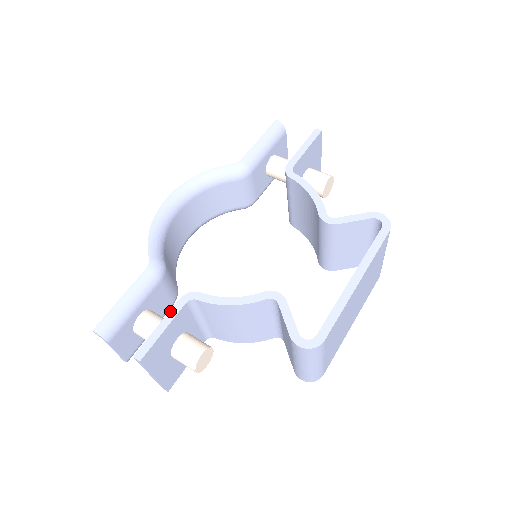
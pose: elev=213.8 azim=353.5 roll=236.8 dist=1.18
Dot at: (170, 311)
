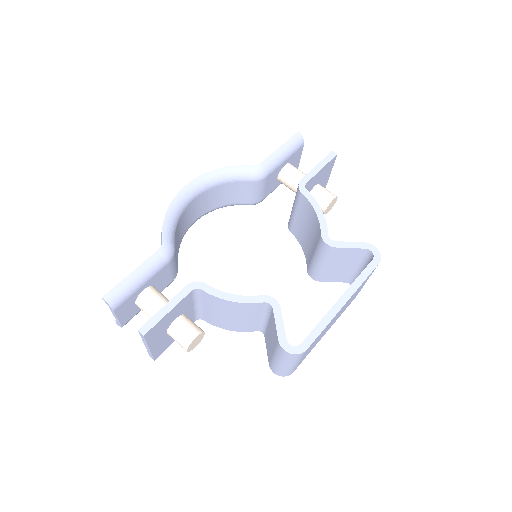
Dot at: (176, 295)
